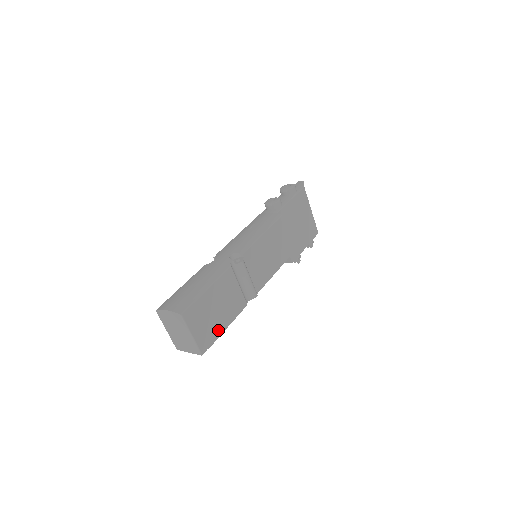
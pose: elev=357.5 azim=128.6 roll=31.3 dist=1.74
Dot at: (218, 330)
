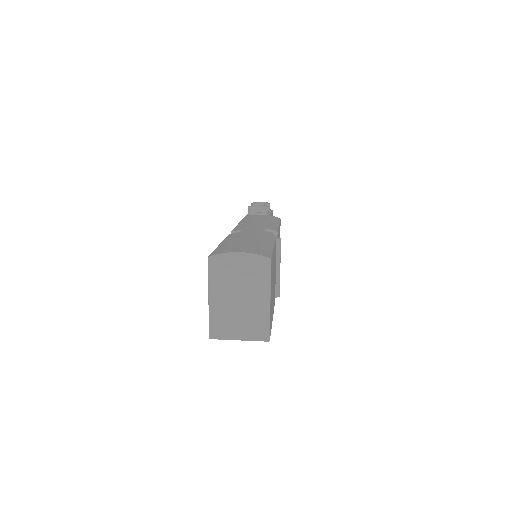
Dot at: (272, 315)
